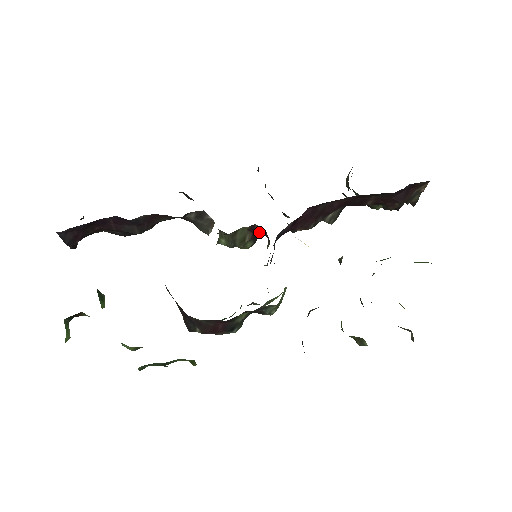
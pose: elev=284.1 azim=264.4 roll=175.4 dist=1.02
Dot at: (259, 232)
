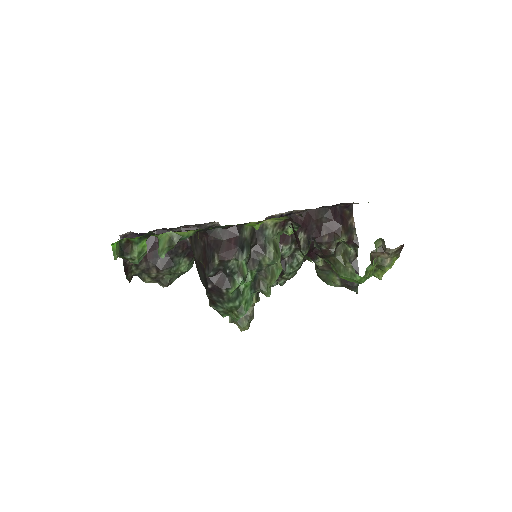
Dot at: occluded
